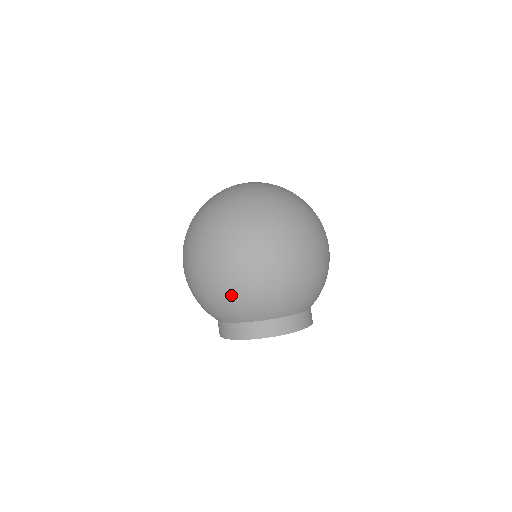
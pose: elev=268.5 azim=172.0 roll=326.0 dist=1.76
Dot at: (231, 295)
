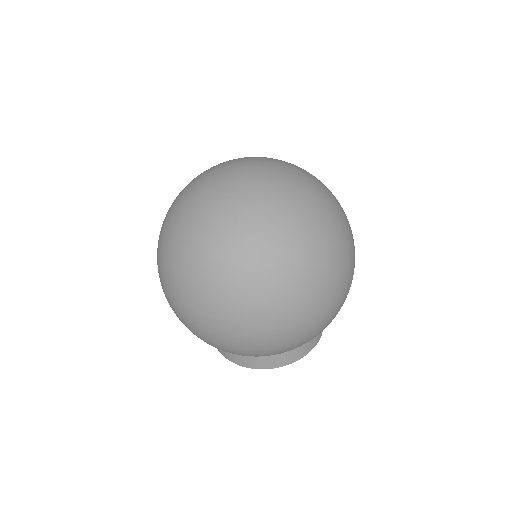
Dot at: occluded
